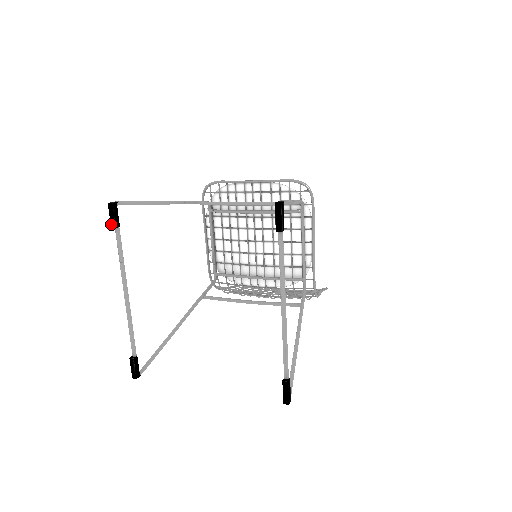
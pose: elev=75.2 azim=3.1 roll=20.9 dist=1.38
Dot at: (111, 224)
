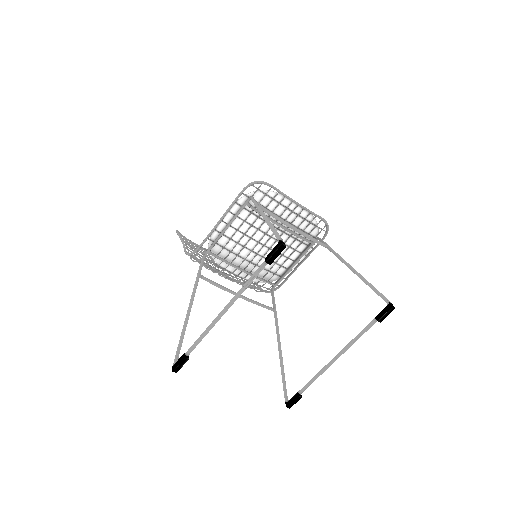
Dot at: (269, 260)
